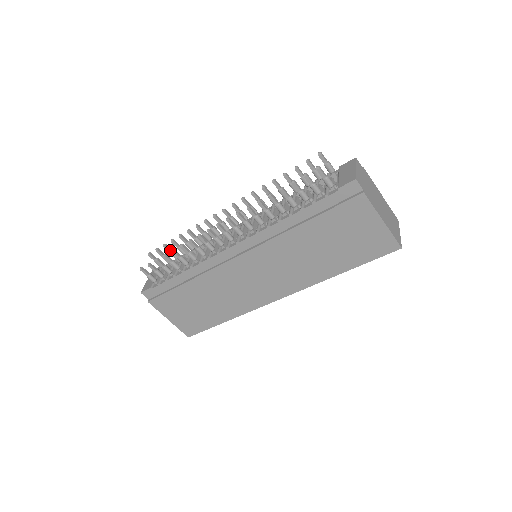
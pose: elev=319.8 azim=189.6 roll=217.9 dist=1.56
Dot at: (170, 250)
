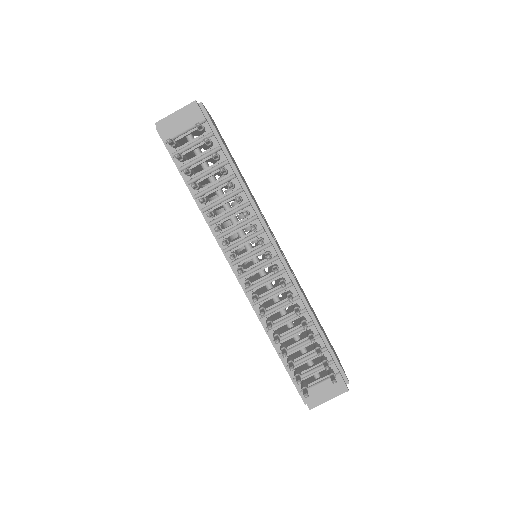
Dot at: (215, 158)
